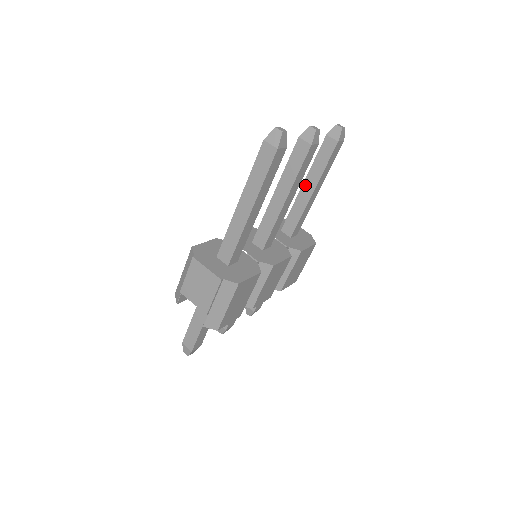
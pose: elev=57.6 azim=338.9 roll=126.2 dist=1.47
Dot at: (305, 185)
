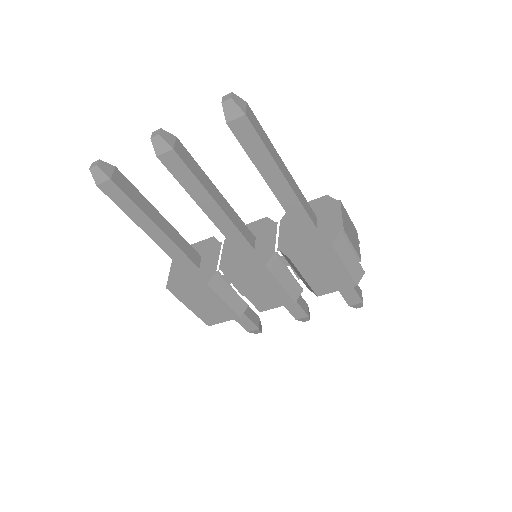
Dot at: occluded
